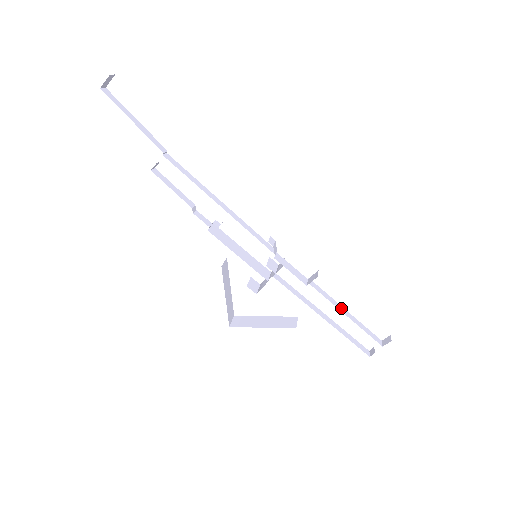
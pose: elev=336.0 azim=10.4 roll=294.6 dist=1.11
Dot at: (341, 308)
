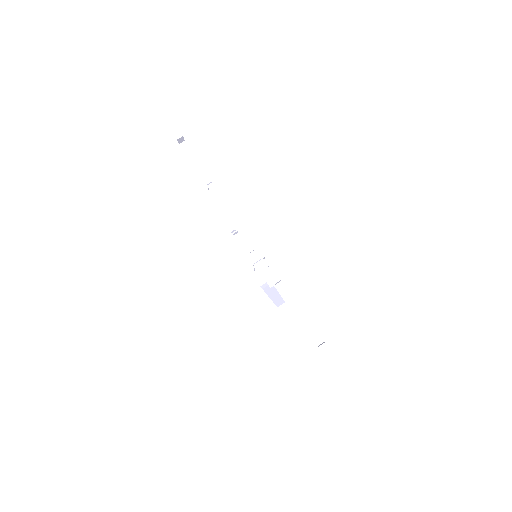
Dot at: (297, 309)
